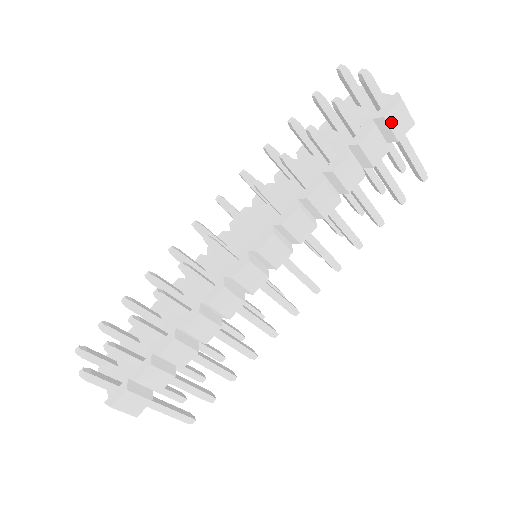
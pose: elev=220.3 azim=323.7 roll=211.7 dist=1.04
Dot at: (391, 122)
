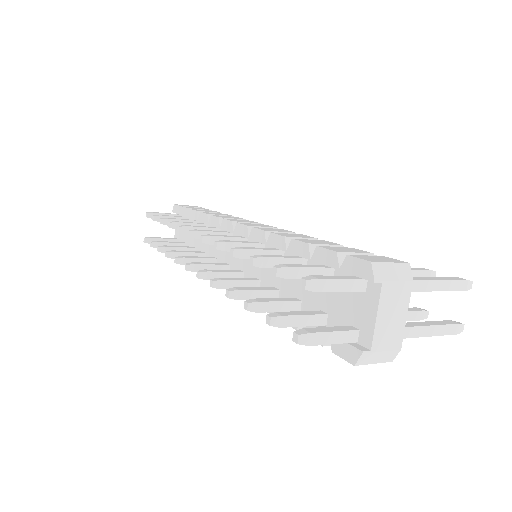
Dot at: occluded
